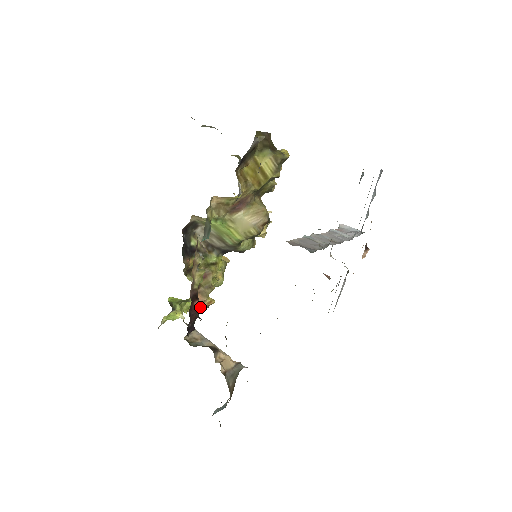
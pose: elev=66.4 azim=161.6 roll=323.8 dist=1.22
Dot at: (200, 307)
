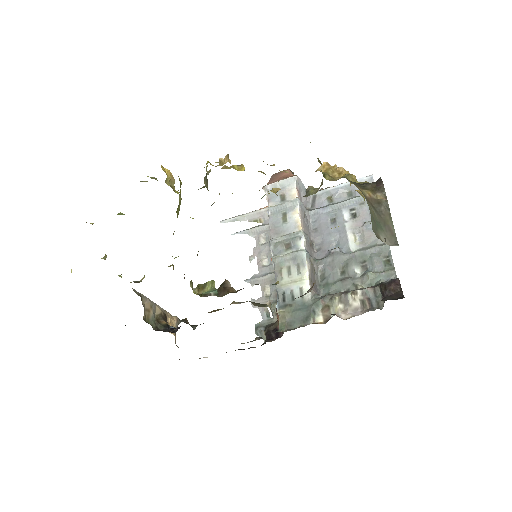
Dot at: occluded
